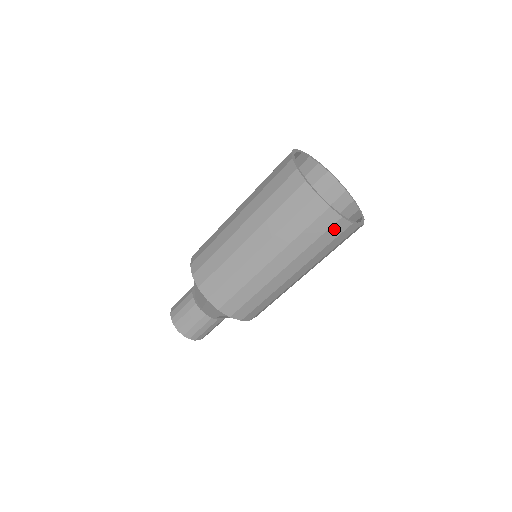
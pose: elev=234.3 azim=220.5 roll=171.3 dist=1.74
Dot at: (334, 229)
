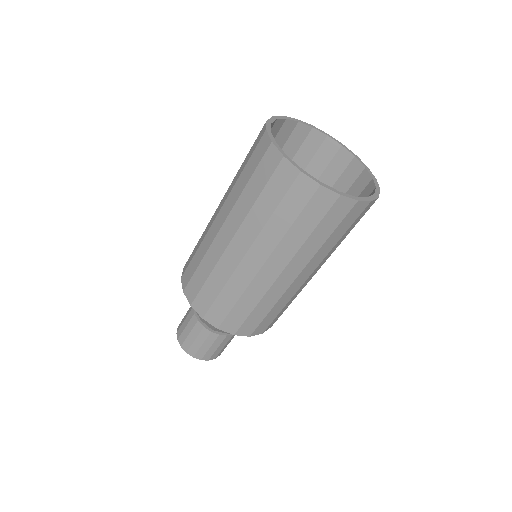
Dot at: (350, 216)
